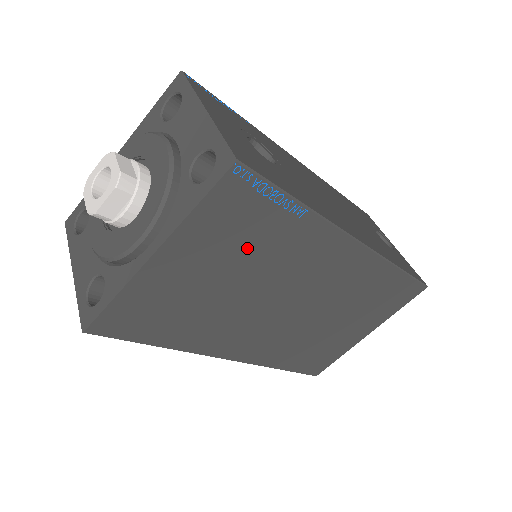
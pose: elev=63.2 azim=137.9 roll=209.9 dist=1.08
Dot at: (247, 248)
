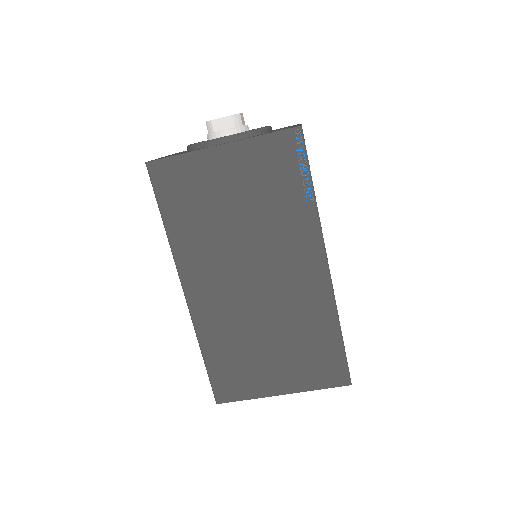
Dot at: (266, 194)
